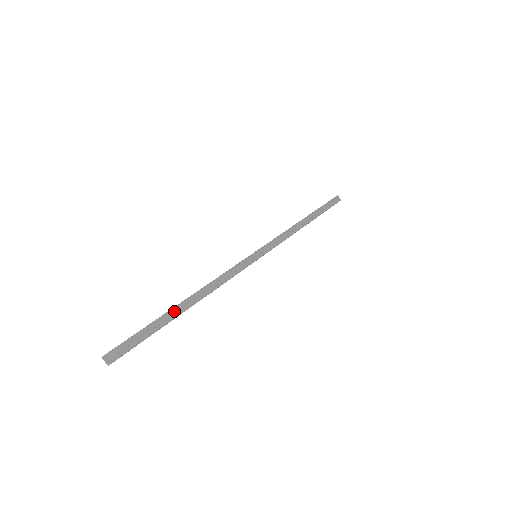
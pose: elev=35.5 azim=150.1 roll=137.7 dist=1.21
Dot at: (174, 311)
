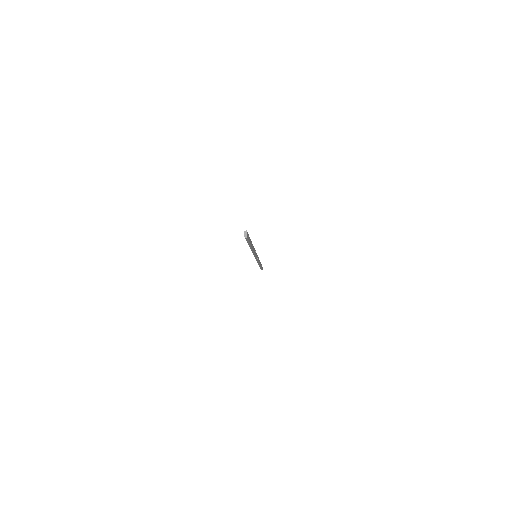
Dot at: (251, 243)
